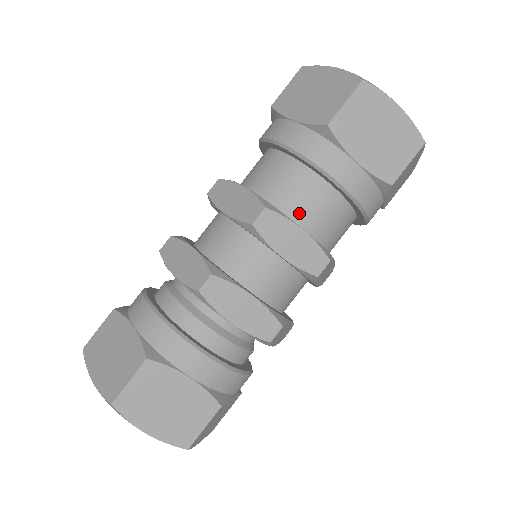
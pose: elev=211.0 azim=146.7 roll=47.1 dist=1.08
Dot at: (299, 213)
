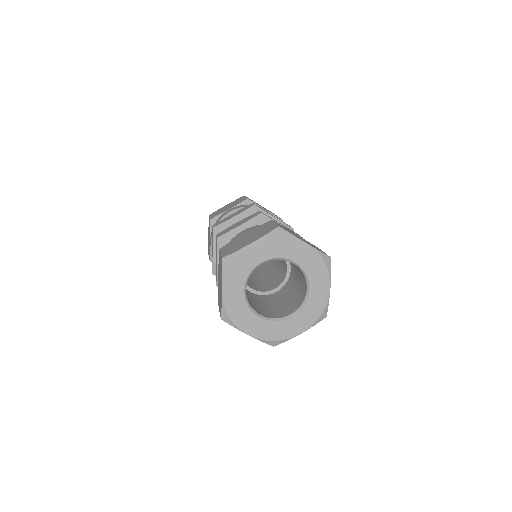
Dot at: occluded
